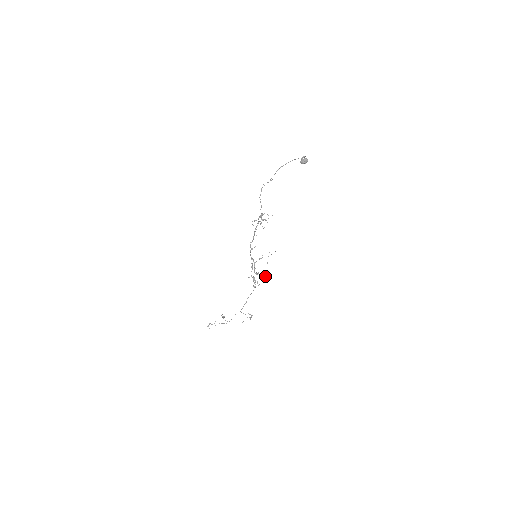
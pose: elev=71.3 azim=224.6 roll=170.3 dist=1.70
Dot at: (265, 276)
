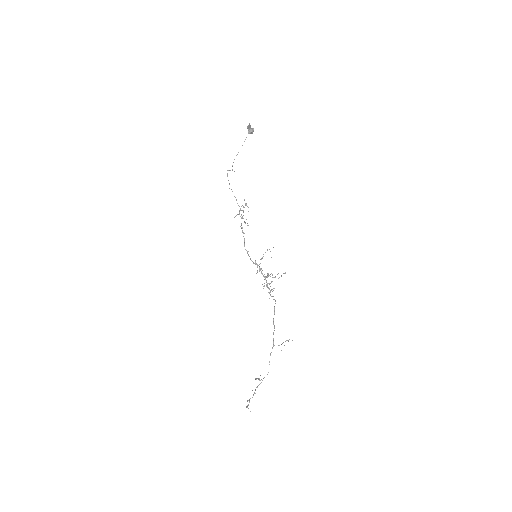
Dot at: (277, 274)
